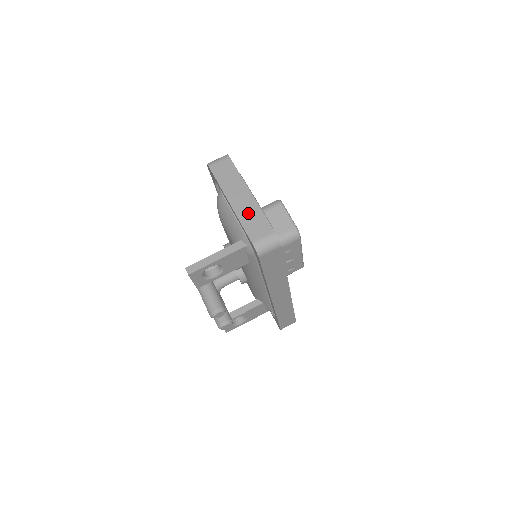
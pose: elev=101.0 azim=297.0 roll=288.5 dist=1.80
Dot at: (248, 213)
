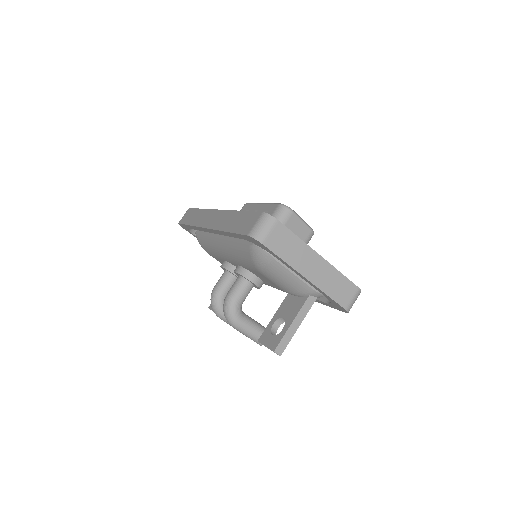
Dot at: (329, 281)
